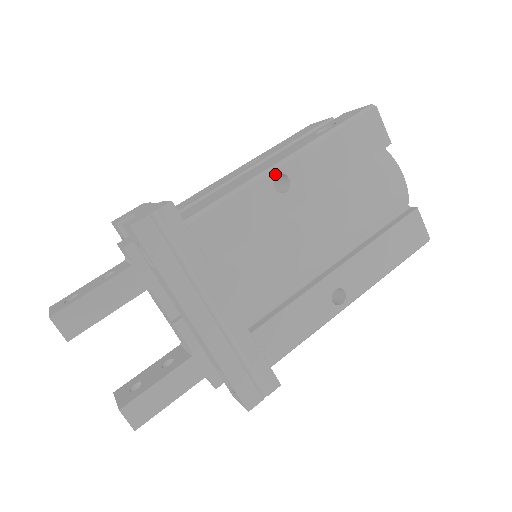
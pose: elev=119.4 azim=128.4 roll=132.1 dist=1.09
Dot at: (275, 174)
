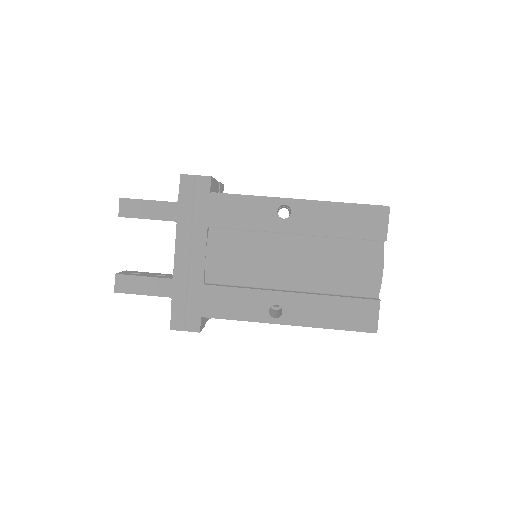
Dot at: (283, 203)
